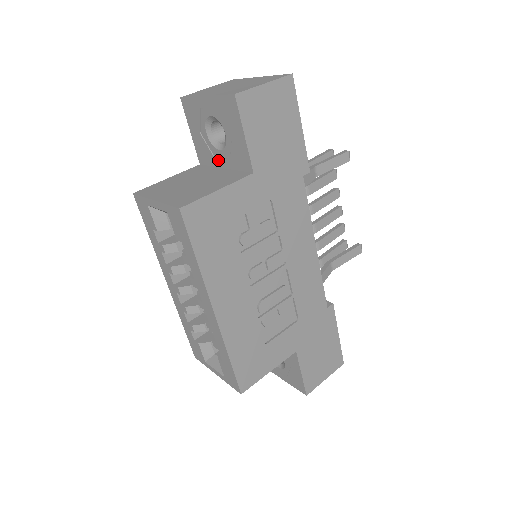
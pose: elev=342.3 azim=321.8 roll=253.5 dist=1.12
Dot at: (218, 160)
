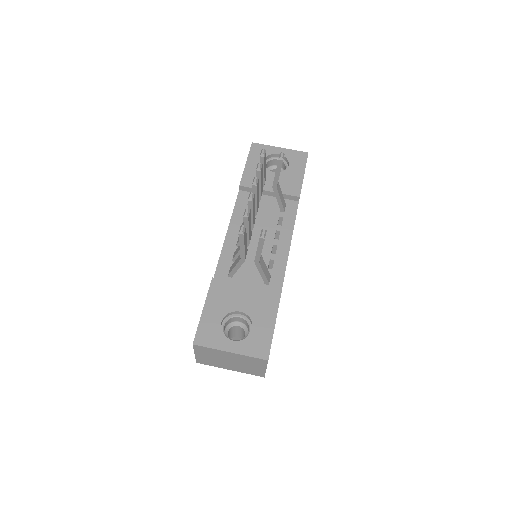
Dot at: occluded
